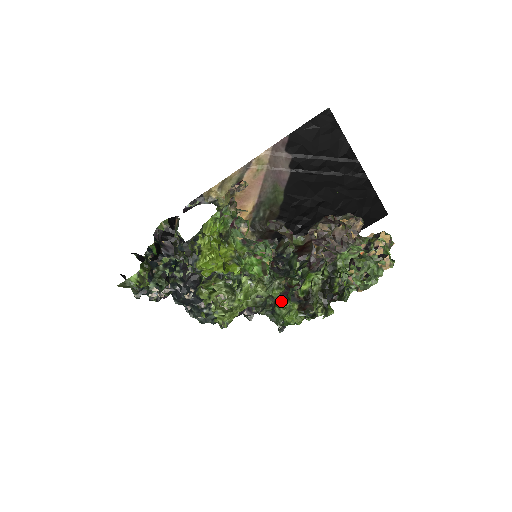
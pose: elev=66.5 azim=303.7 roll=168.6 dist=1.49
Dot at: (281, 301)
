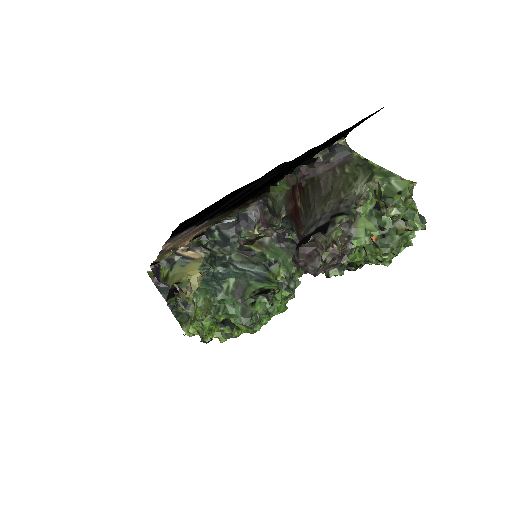
Dot at: occluded
